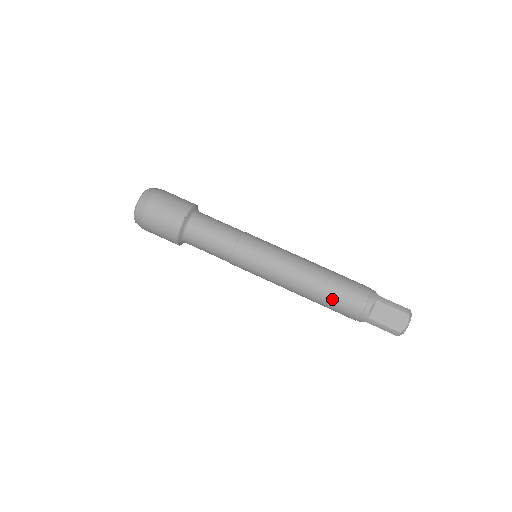
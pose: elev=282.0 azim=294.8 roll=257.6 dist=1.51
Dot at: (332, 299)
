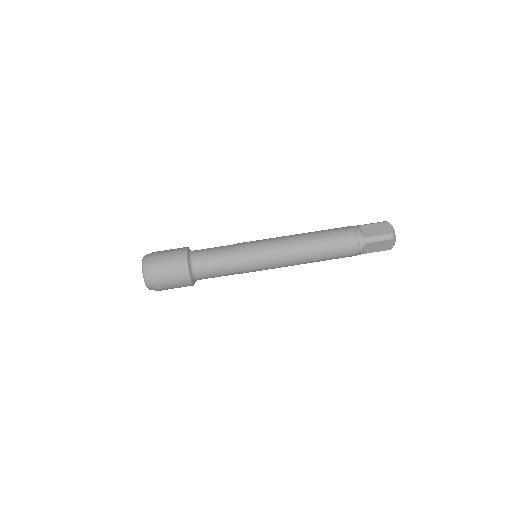
Dot at: (330, 240)
